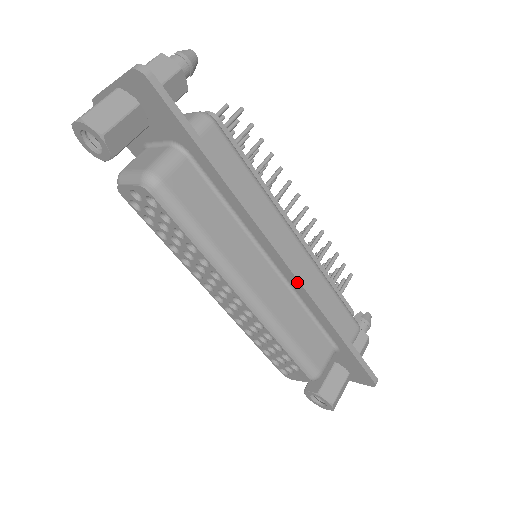
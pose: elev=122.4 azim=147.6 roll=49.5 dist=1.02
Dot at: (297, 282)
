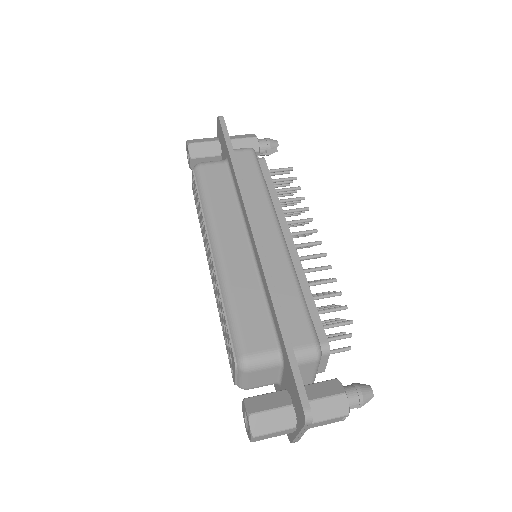
Dot at: (257, 254)
